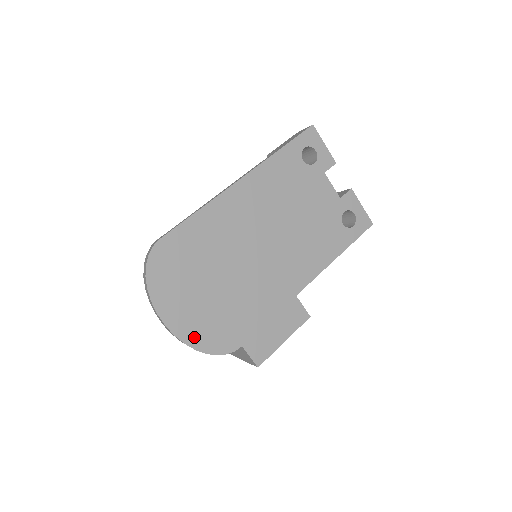
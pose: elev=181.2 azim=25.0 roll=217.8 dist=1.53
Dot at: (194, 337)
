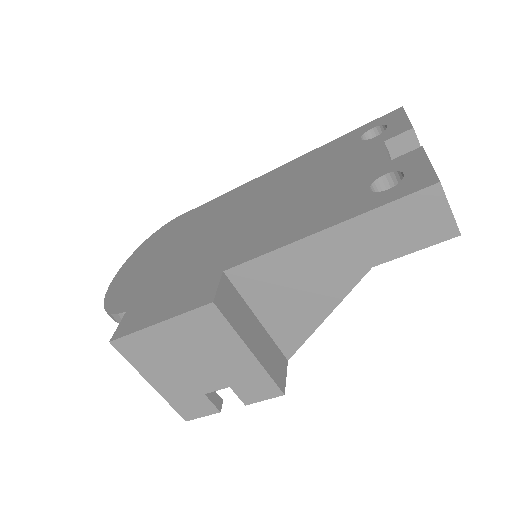
Dot at: (116, 290)
